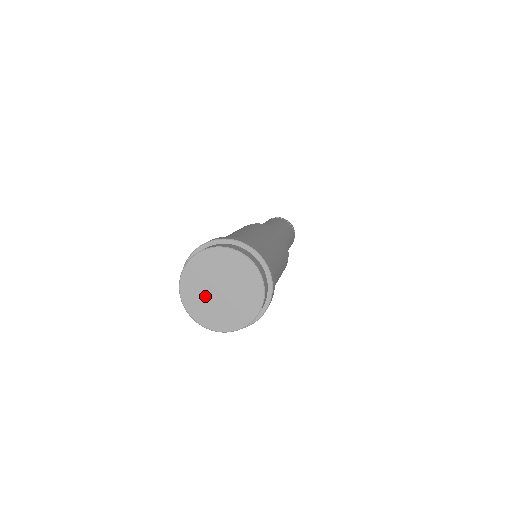
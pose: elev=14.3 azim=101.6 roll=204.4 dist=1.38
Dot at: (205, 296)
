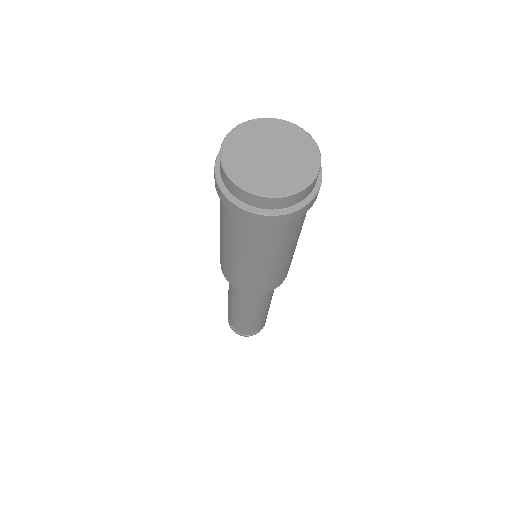
Dot at: (251, 159)
